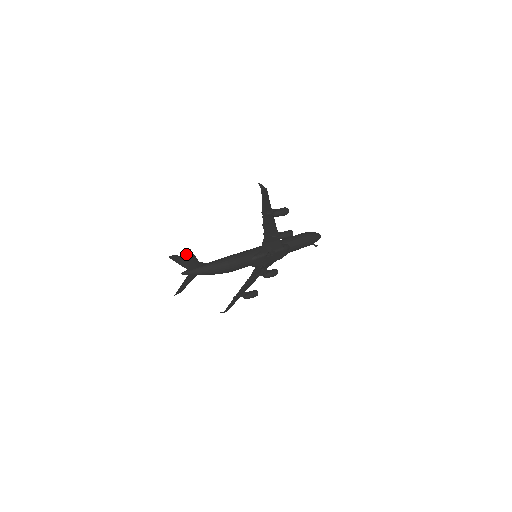
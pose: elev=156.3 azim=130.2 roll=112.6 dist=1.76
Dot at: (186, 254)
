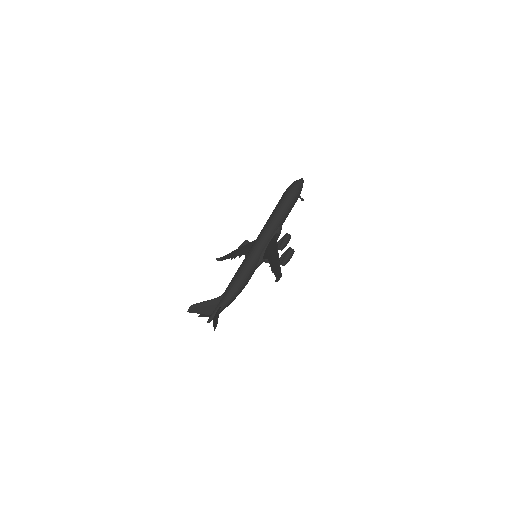
Dot at: (214, 327)
